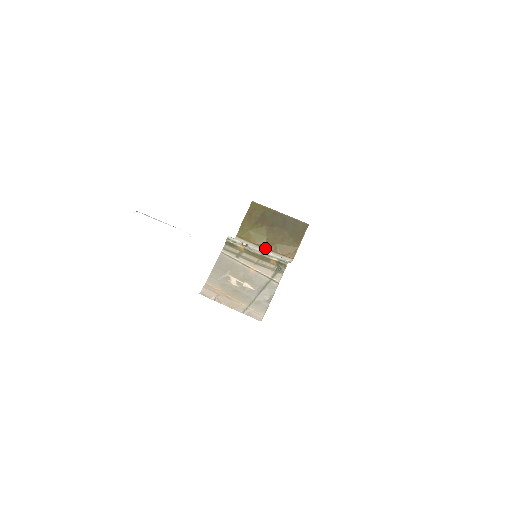
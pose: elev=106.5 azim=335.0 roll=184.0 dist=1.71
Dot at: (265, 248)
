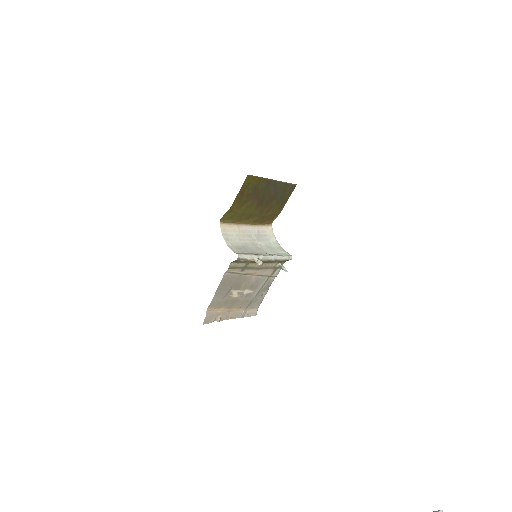
Dot at: (248, 224)
